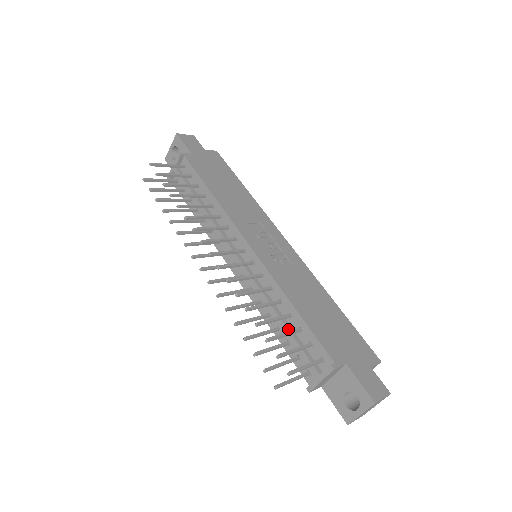
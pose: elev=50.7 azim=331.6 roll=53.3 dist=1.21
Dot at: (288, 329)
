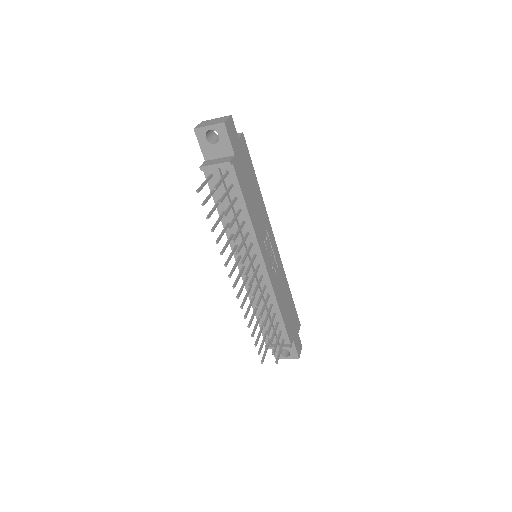
Dot at: (270, 321)
